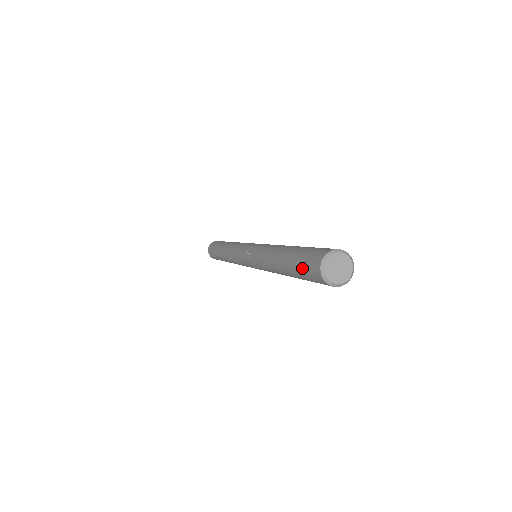
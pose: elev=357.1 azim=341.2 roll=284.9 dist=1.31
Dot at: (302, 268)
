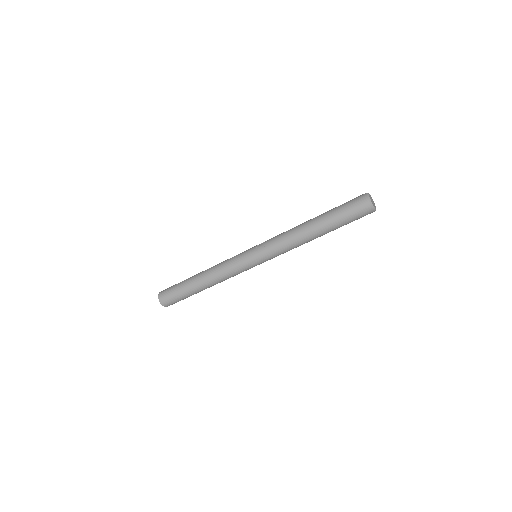
Dot at: (346, 209)
